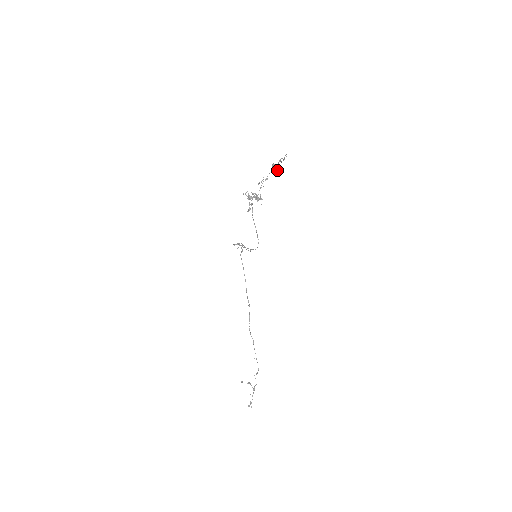
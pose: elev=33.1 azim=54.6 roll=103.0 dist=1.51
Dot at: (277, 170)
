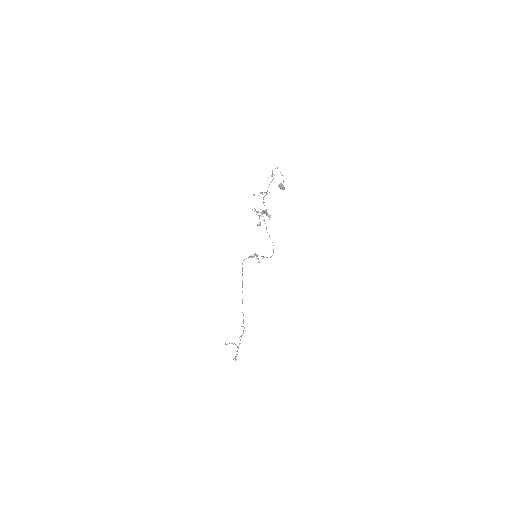
Dot at: (283, 189)
